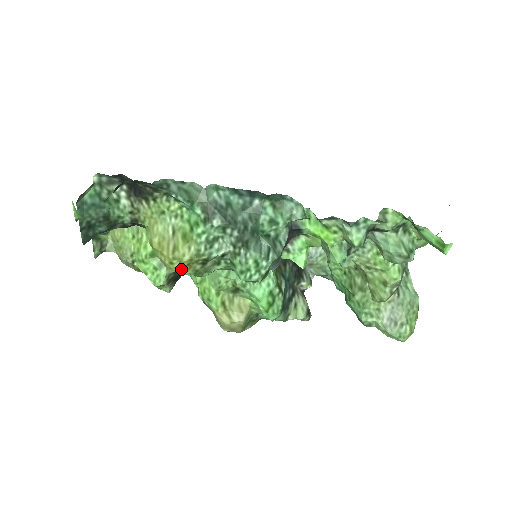
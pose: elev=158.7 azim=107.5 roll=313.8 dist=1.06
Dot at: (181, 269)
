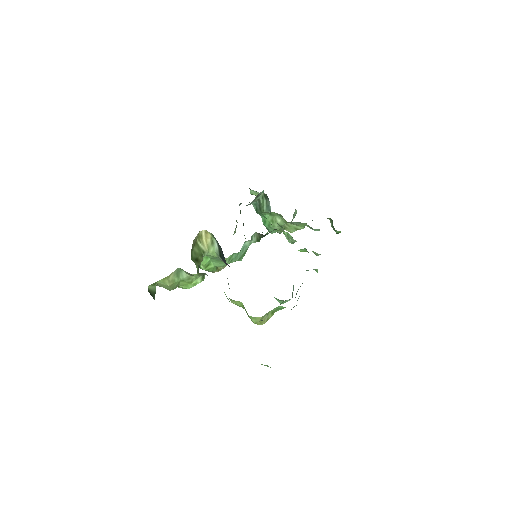
Dot at: occluded
